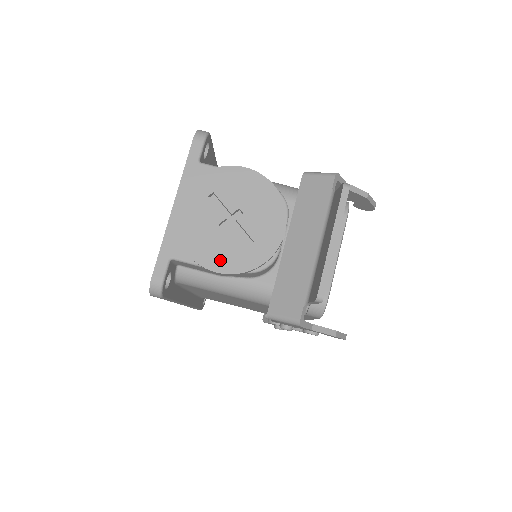
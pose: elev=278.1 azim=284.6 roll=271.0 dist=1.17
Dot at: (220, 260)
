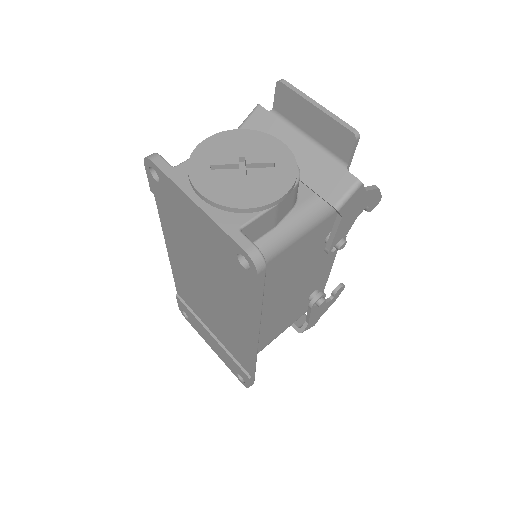
Dot at: (272, 190)
